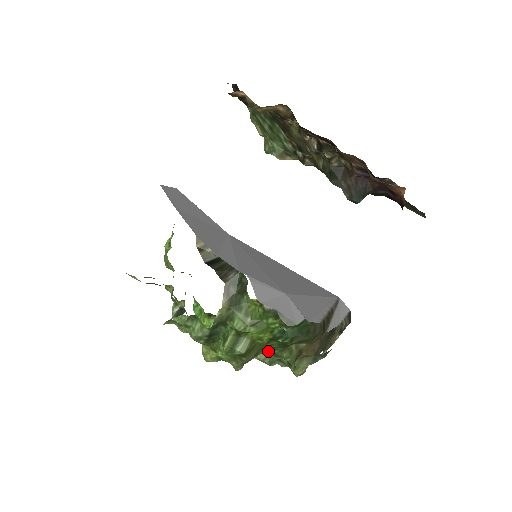
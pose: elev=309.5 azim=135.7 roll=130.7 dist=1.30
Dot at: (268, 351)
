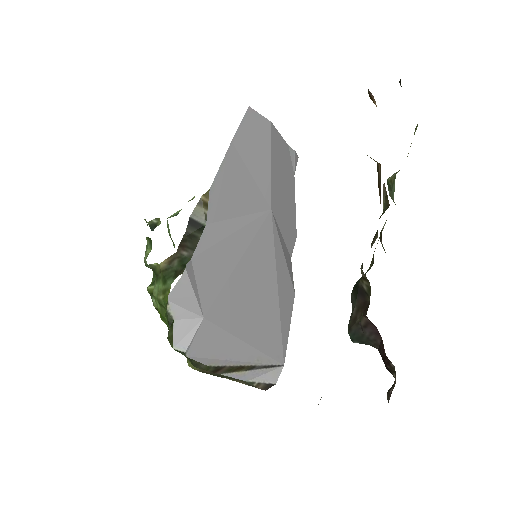
Dot at: occluded
